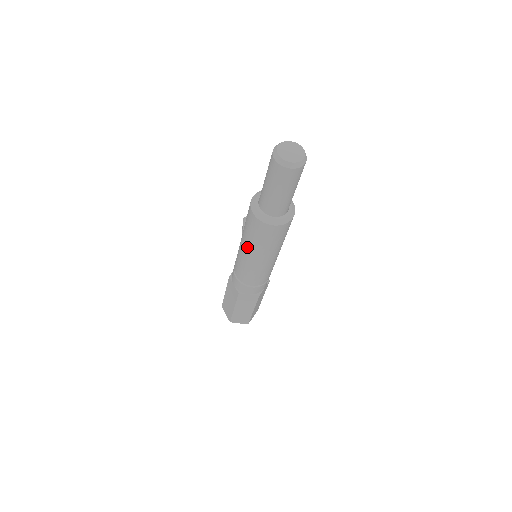
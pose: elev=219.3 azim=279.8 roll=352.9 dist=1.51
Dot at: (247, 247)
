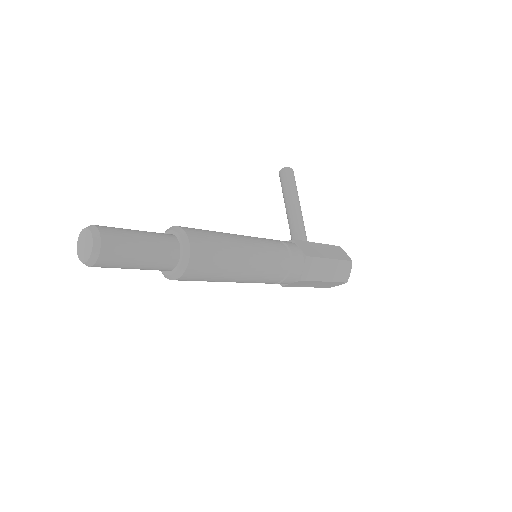
Dot at: occluded
